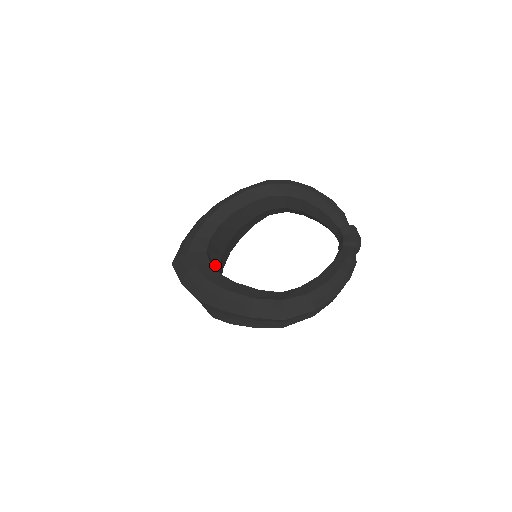
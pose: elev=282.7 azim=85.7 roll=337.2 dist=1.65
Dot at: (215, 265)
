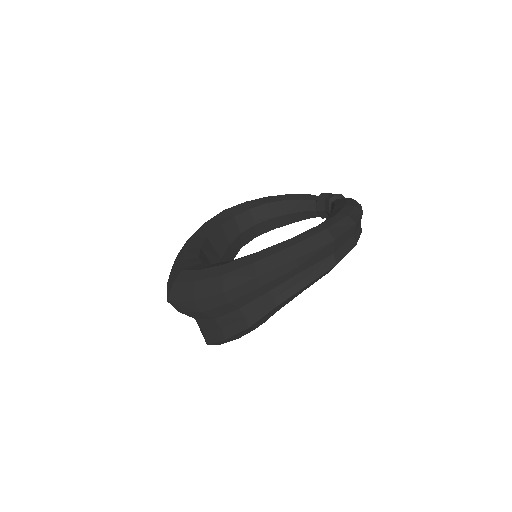
Dot at: occluded
